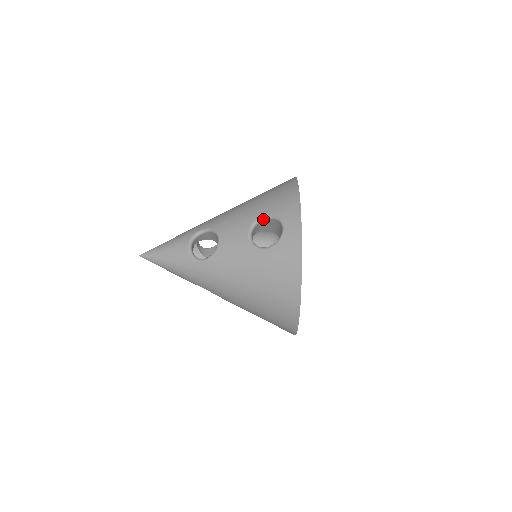
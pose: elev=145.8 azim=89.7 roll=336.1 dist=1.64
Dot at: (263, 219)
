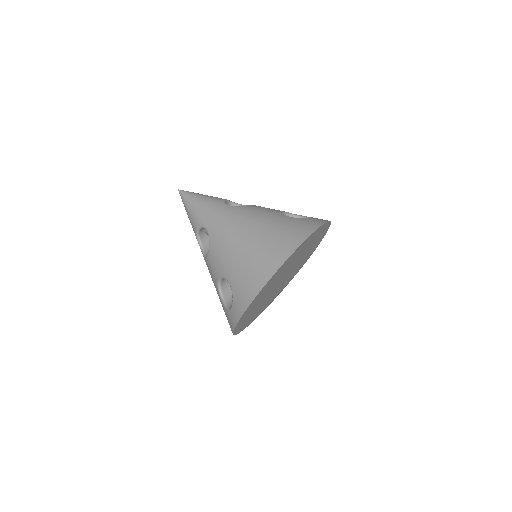
Dot at: (229, 283)
